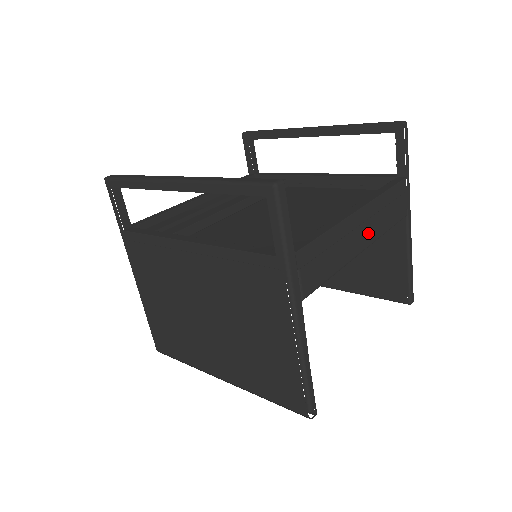
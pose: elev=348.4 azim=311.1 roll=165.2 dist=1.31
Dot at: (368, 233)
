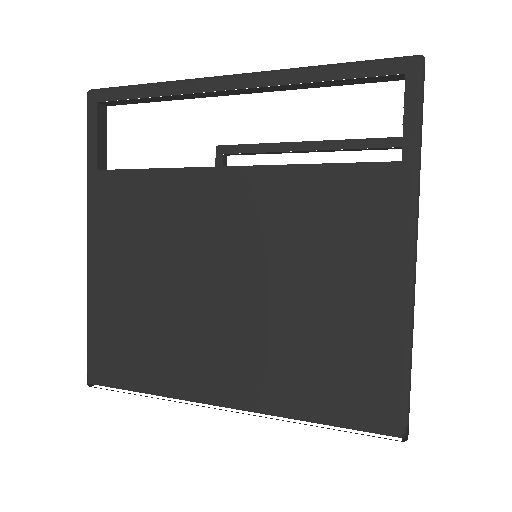
Dot at: occluded
